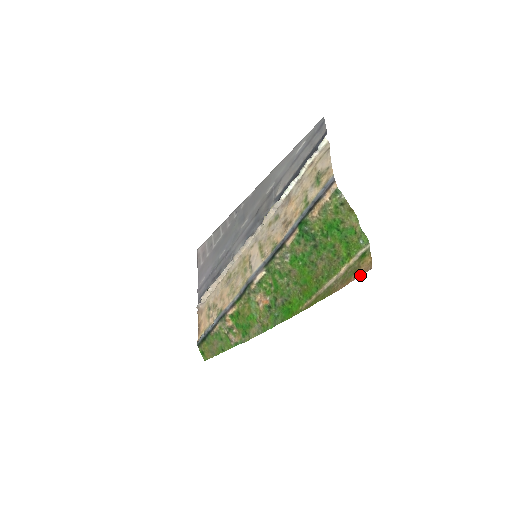
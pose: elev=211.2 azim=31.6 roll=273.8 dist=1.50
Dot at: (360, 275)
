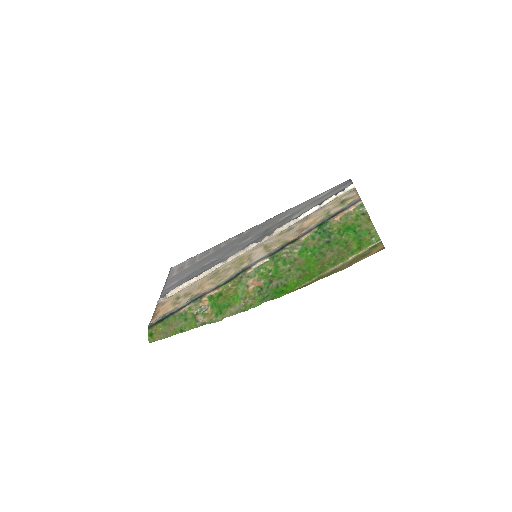
Dot at: (372, 254)
